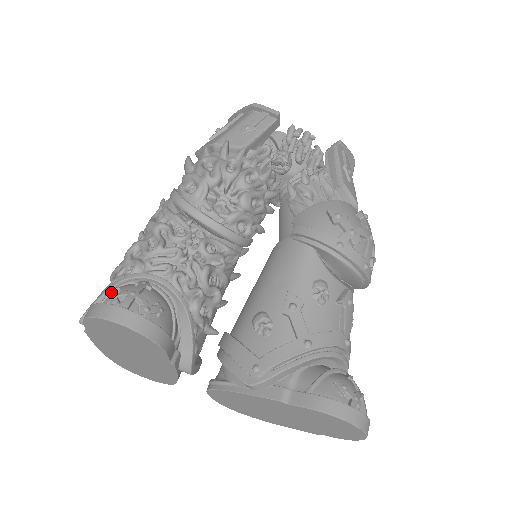
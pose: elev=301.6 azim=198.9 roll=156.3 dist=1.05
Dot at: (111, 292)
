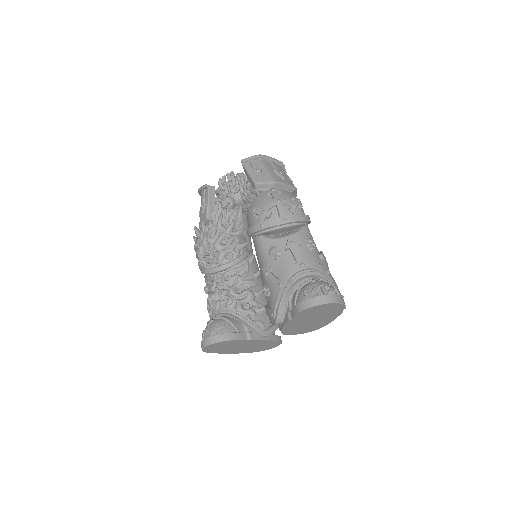
Dot at: occluded
